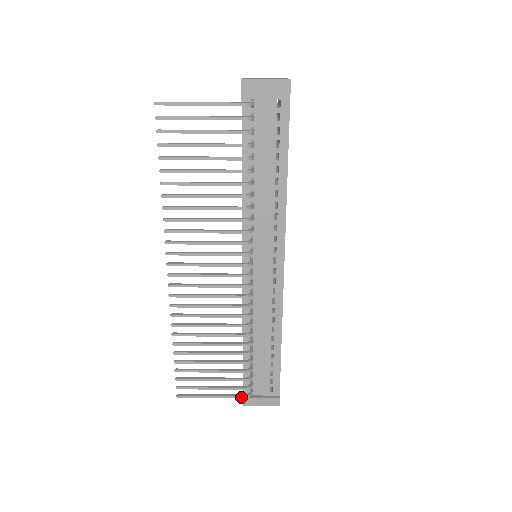
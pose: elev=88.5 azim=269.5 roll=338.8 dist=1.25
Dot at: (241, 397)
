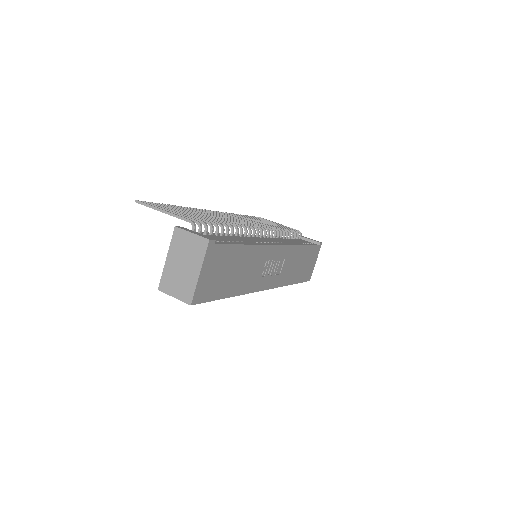
Dot at: (187, 219)
